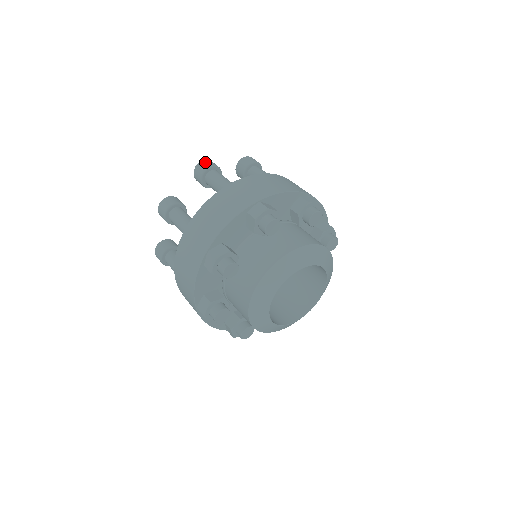
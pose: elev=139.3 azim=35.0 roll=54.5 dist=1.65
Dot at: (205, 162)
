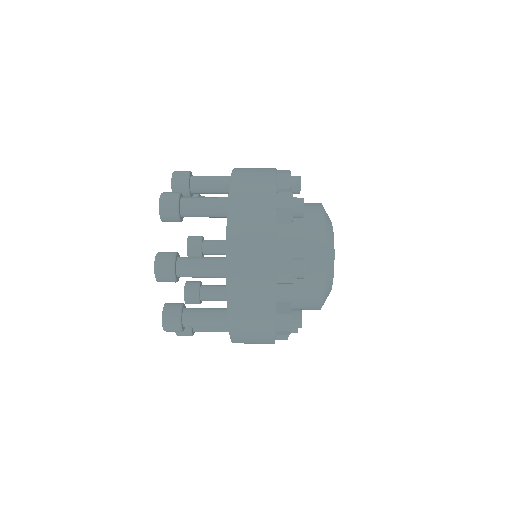
Dot at: (180, 171)
